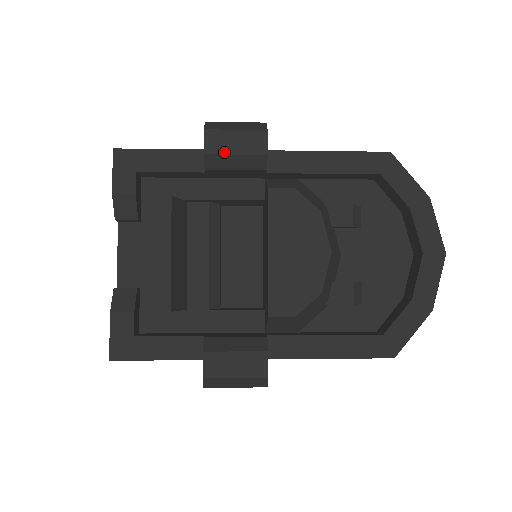
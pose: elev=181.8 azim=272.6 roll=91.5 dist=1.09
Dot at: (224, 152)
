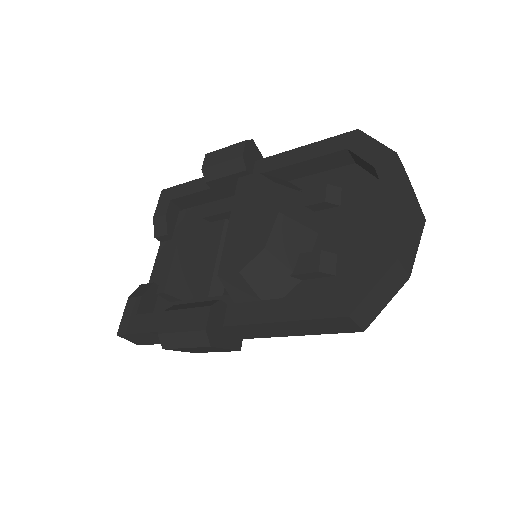
Dot at: (214, 164)
